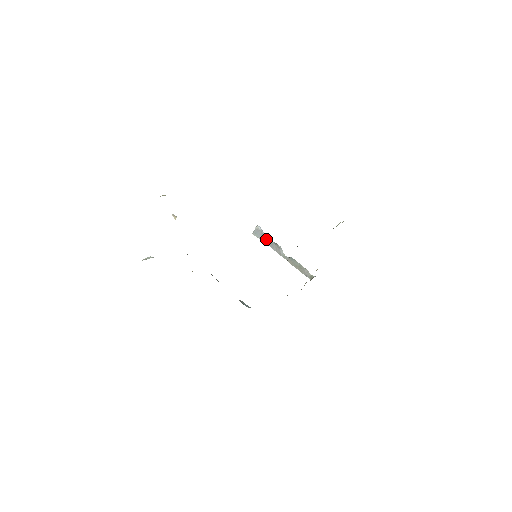
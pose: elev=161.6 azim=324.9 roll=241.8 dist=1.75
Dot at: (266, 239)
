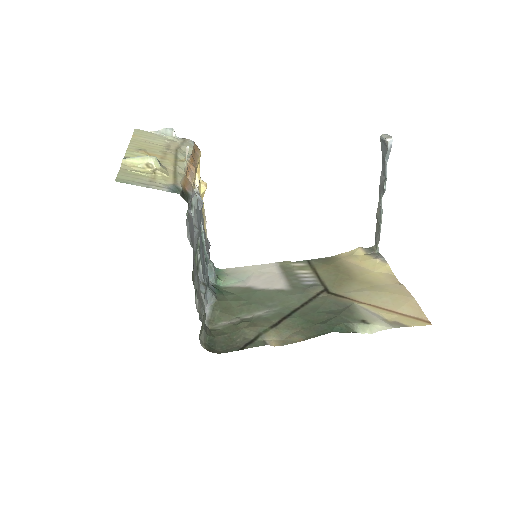
Dot at: (385, 162)
